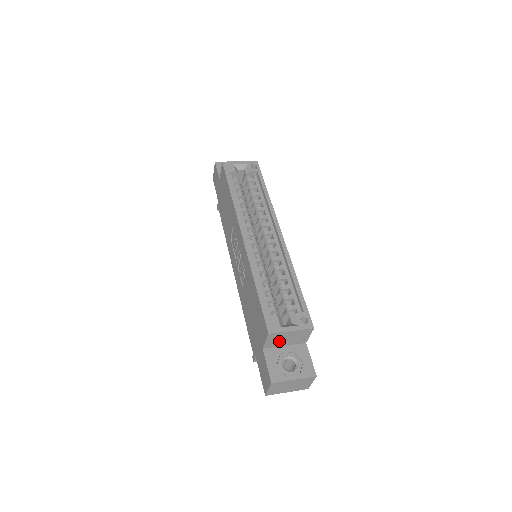
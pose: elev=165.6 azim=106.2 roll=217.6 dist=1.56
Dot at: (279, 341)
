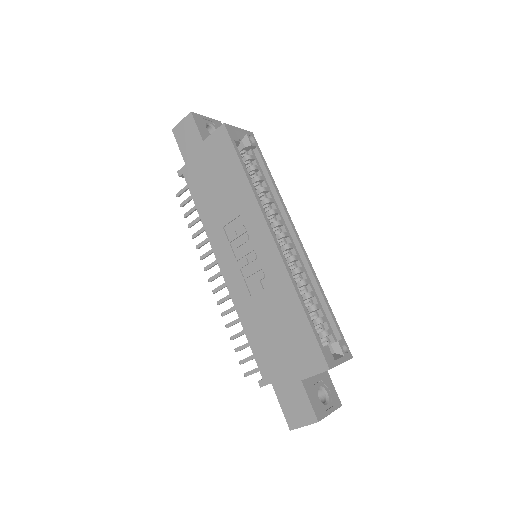
Dot at: occluded
